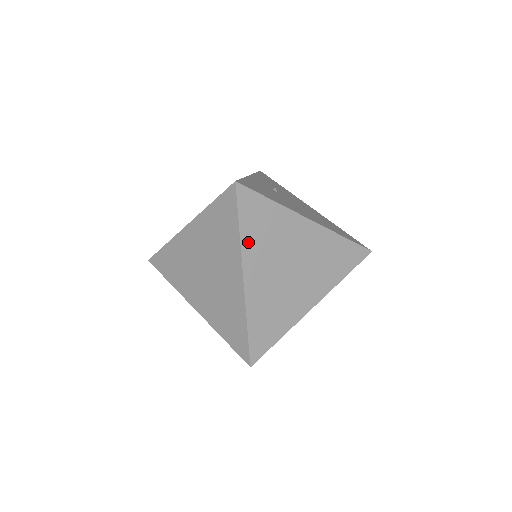
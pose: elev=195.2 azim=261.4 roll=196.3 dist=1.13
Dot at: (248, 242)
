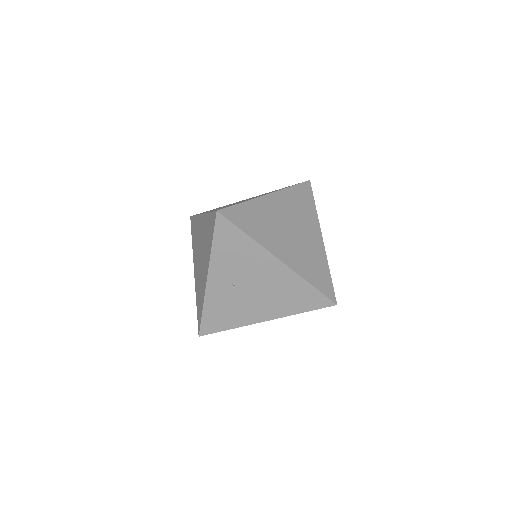
Dot at: occluded
